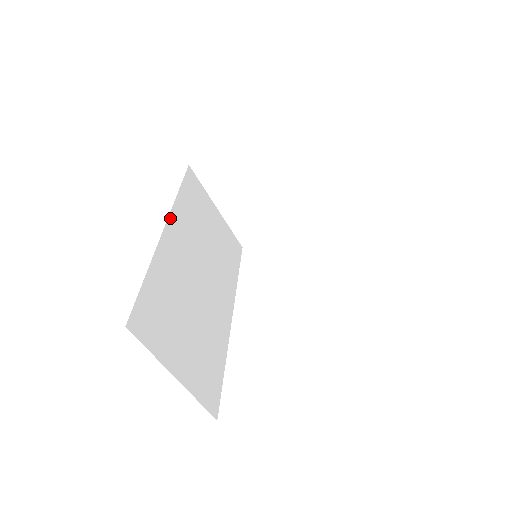
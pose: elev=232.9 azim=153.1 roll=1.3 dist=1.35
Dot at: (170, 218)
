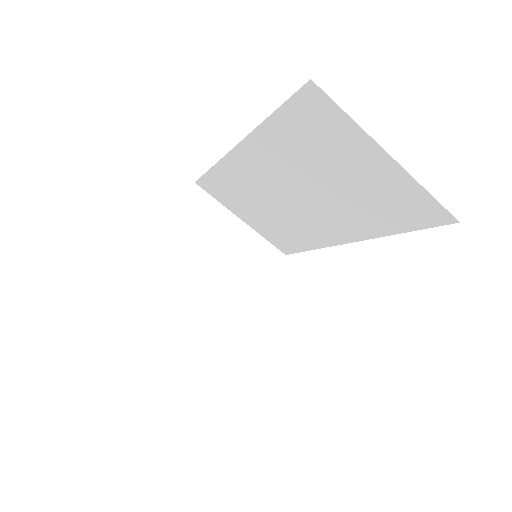
Dot at: occluded
